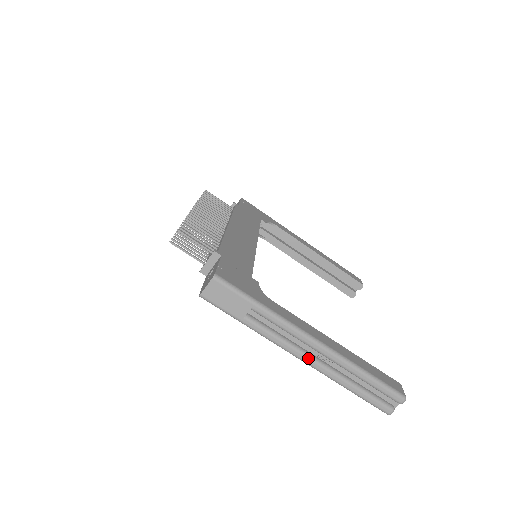
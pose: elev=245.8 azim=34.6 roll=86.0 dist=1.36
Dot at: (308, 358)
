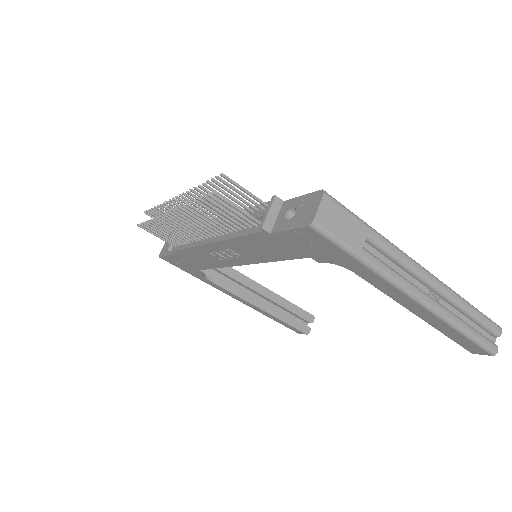
Dot at: (426, 296)
